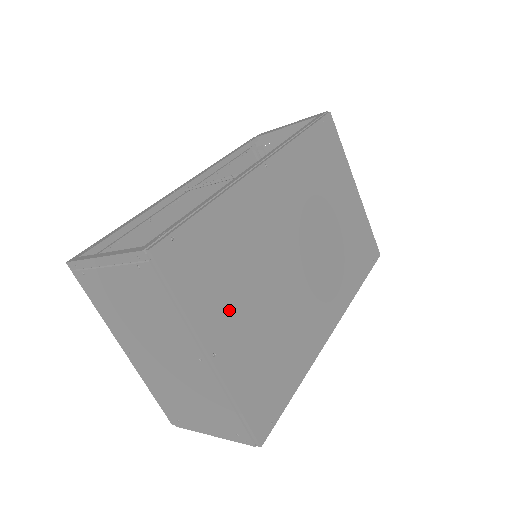
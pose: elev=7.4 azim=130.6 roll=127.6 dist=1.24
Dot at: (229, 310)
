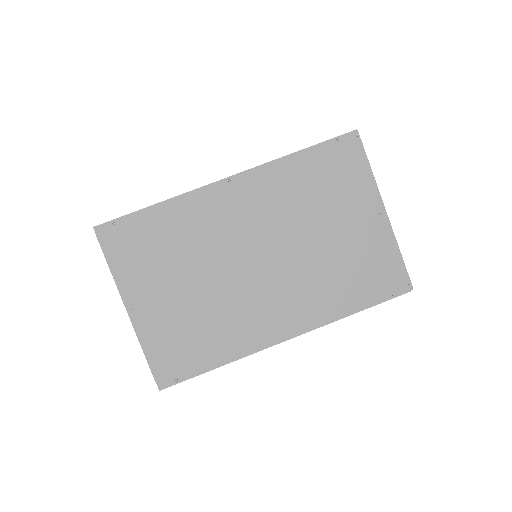
Dot at: (154, 283)
